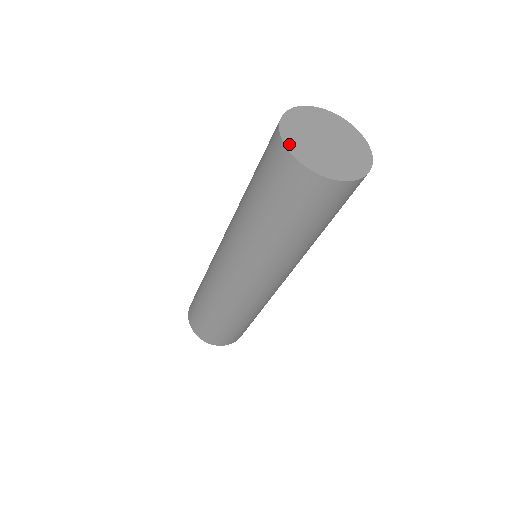
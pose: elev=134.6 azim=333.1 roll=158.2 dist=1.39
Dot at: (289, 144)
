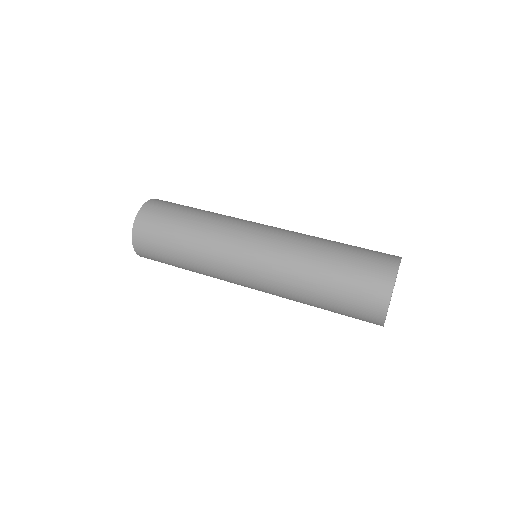
Dot at: occluded
